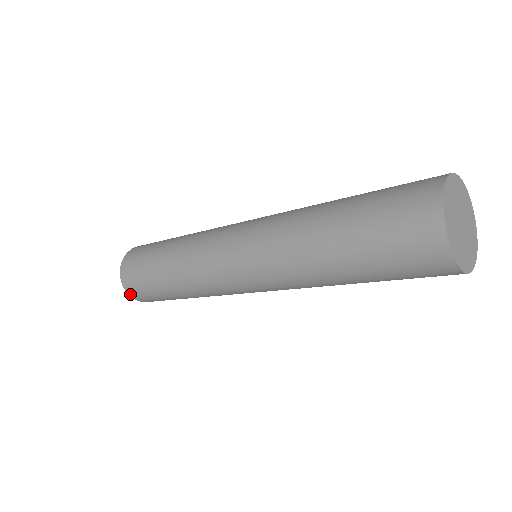
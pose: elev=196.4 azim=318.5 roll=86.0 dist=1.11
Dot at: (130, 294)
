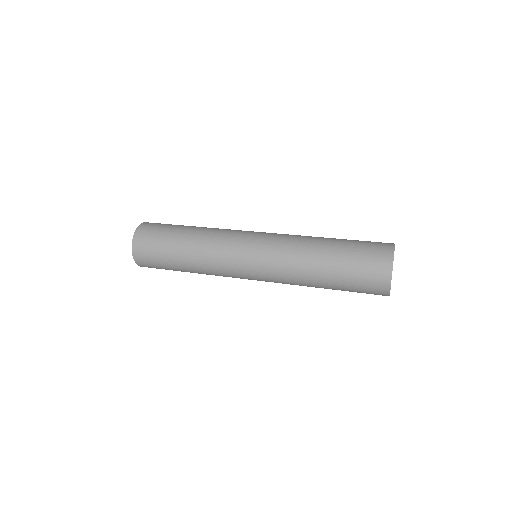
Dot at: (141, 266)
